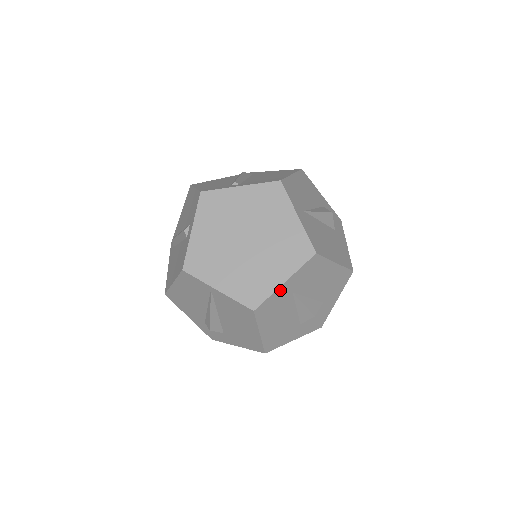
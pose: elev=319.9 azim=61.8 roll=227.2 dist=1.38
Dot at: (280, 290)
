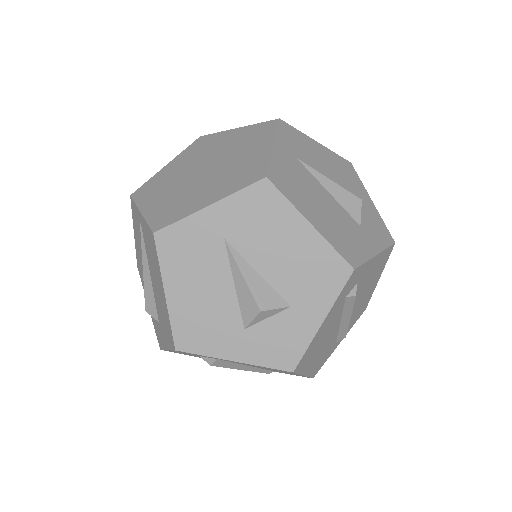
Dot at: (200, 218)
